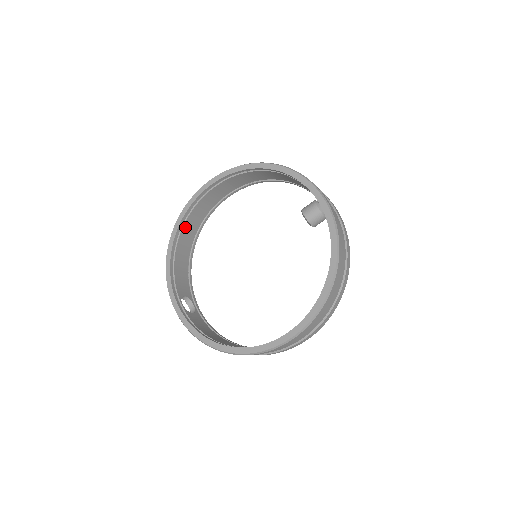
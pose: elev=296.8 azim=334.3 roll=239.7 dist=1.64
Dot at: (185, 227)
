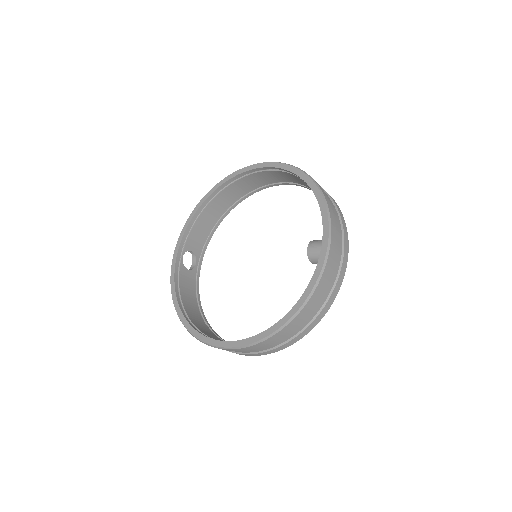
Dot at: (224, 192)
